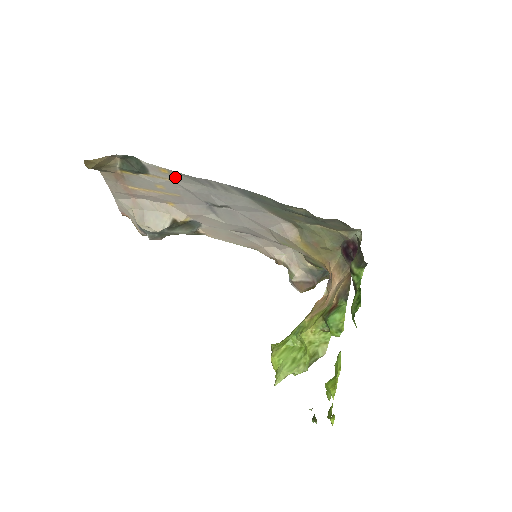
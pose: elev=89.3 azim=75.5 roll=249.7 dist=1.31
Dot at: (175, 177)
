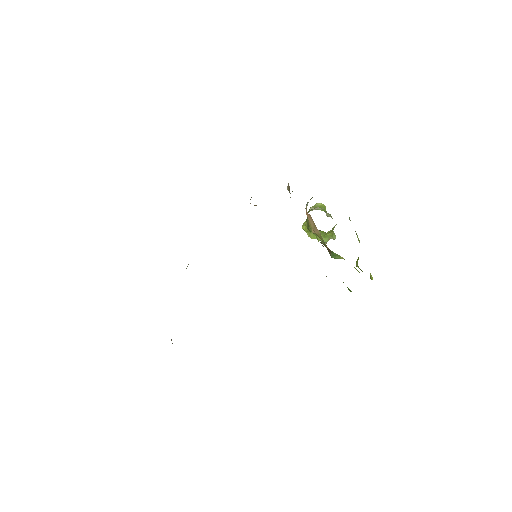
Dot at: occluded
